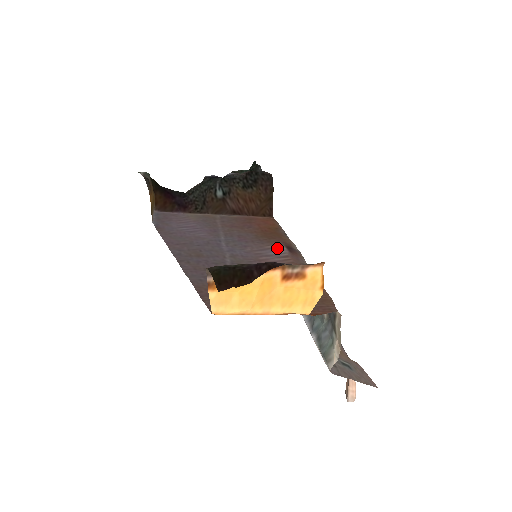
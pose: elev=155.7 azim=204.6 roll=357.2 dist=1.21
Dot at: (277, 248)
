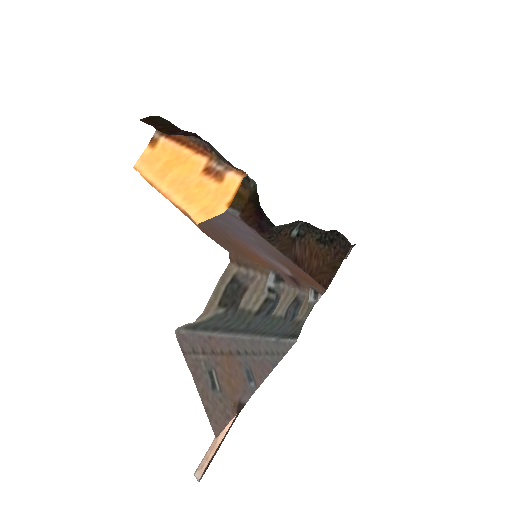
Dot at: (280, 265)
